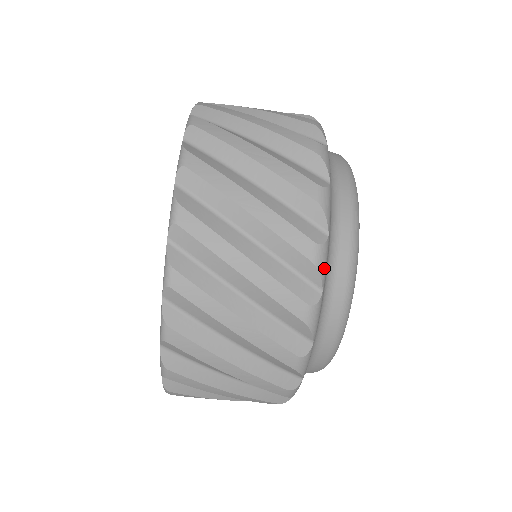
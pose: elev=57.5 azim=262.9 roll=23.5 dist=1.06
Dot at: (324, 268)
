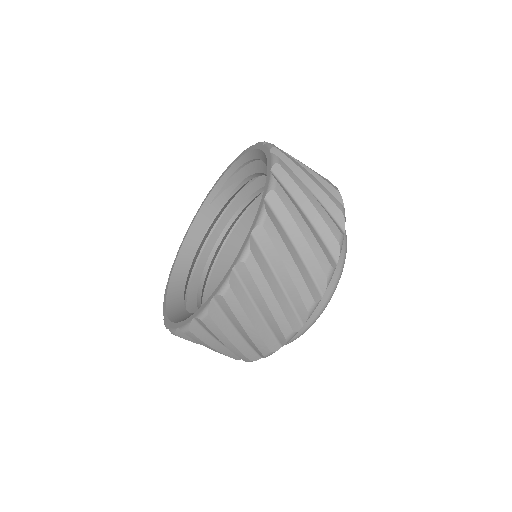
Dot at: occluded
